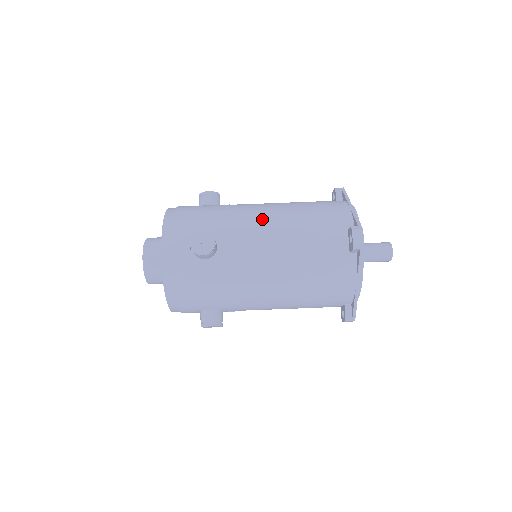
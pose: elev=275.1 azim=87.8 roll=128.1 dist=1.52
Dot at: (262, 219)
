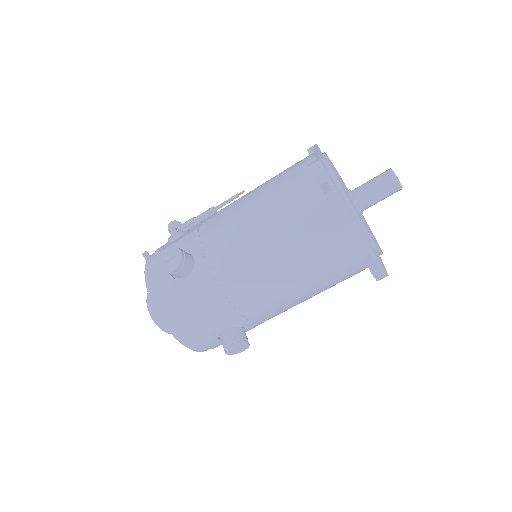
Dot at: (269, 293)
